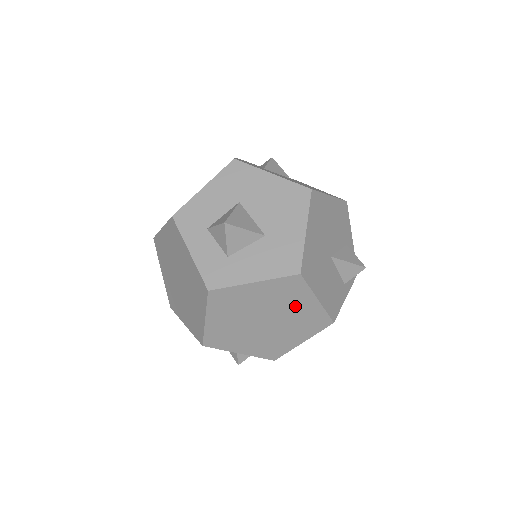
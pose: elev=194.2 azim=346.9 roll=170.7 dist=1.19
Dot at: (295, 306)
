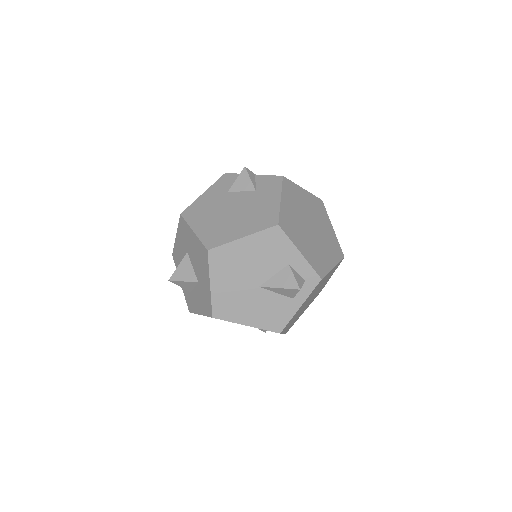
Dot at: occluded
